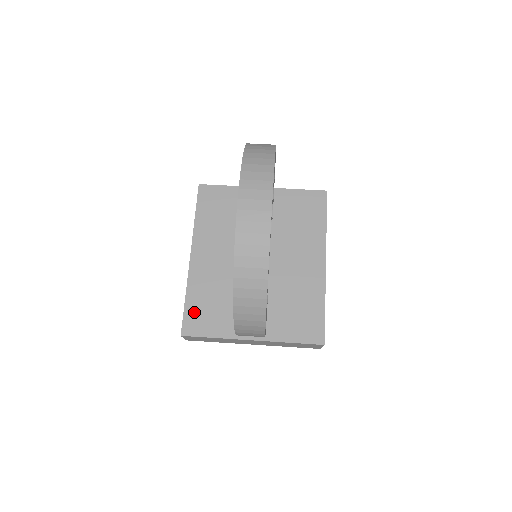
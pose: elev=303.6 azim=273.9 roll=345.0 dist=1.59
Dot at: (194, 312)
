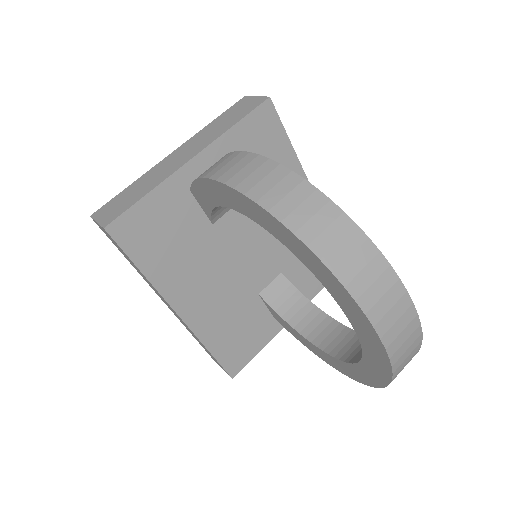
Dot at: (228, 353)
